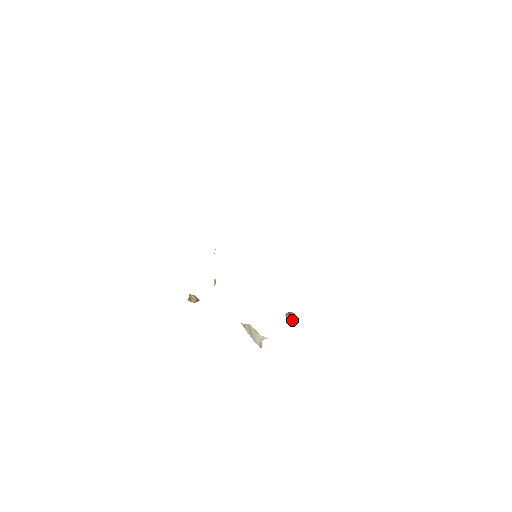
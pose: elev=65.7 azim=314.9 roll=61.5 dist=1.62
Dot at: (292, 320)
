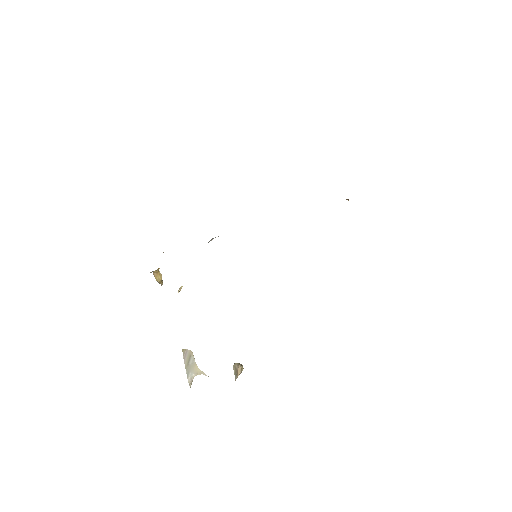
Dot at: (240, 371)
